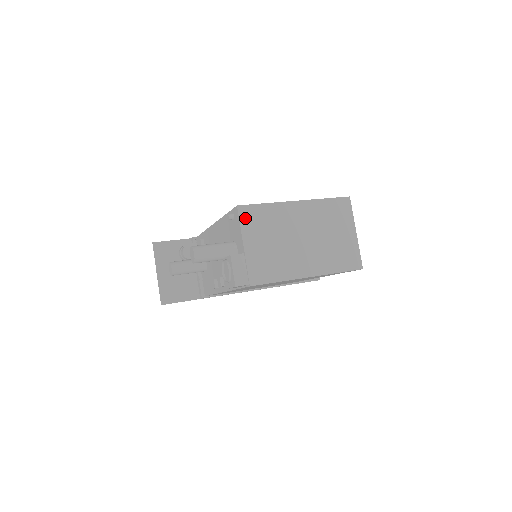
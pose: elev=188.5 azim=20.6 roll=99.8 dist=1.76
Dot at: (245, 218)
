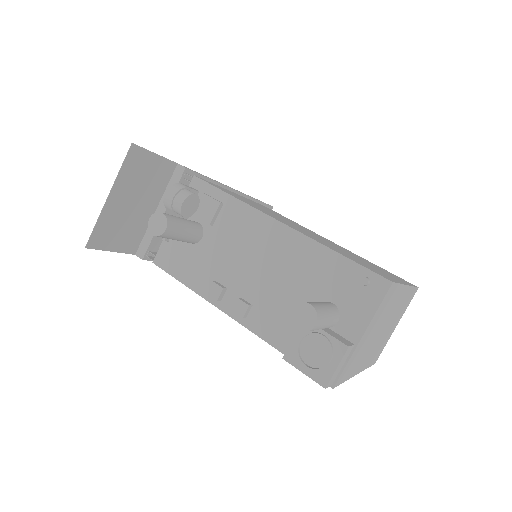
Dot at: (385, 300)
